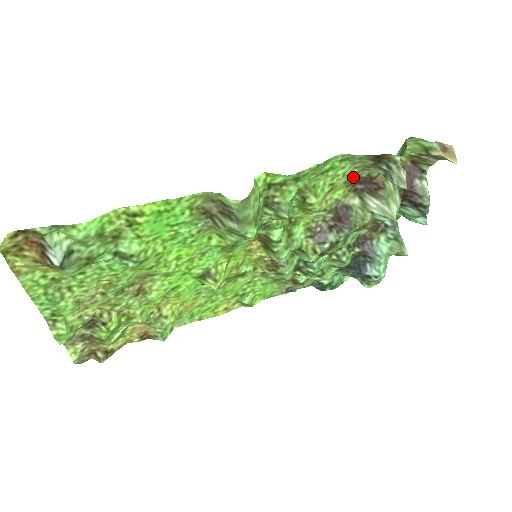
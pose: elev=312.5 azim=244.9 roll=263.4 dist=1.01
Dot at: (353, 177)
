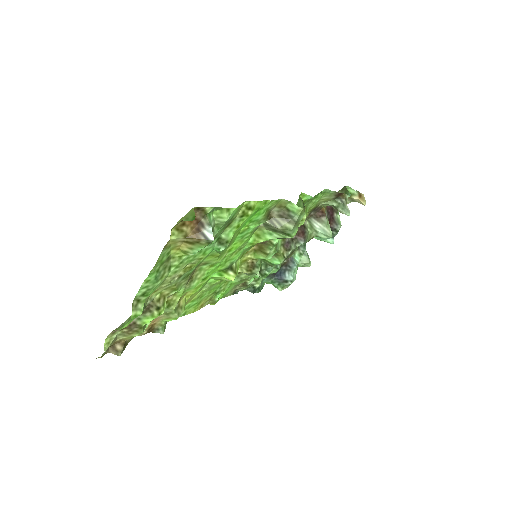
Dot at: occluded
